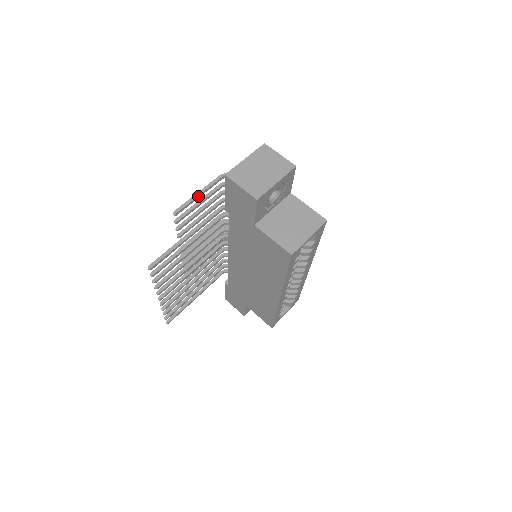
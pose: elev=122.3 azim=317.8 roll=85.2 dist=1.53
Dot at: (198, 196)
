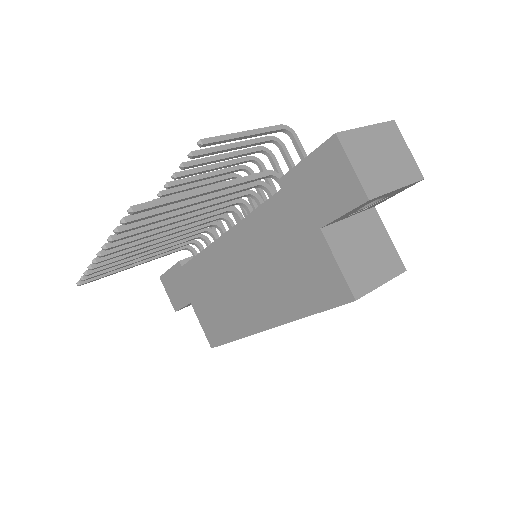
Dot at: (243, 136)
